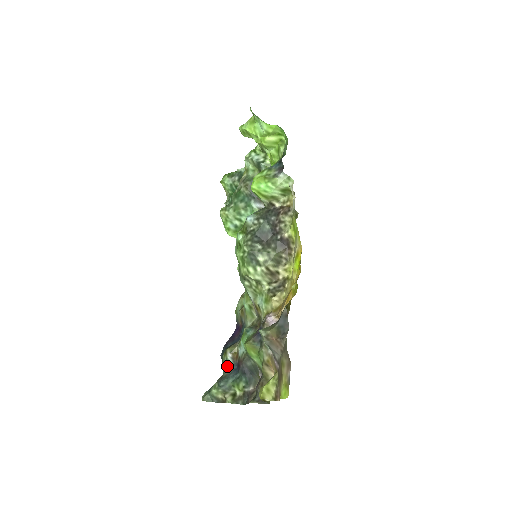
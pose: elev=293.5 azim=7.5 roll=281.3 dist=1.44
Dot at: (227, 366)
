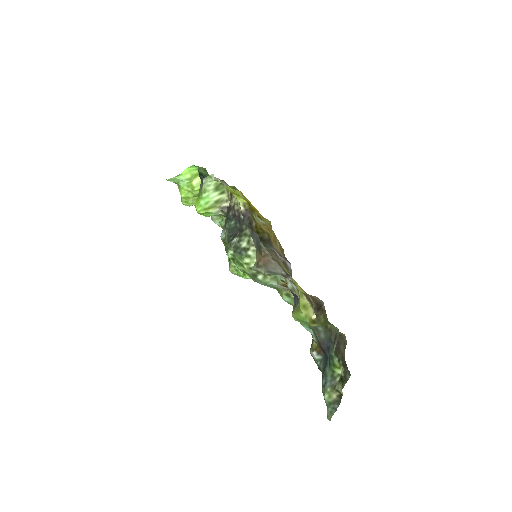
Dot at: (320, 365)
